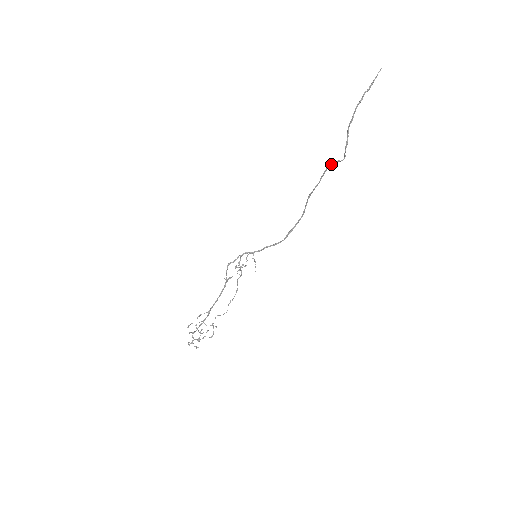
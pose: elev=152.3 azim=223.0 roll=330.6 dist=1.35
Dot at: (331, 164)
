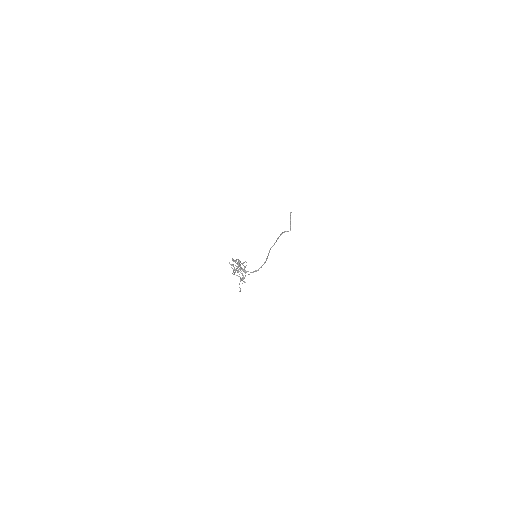
Dot at: (284, 232)
